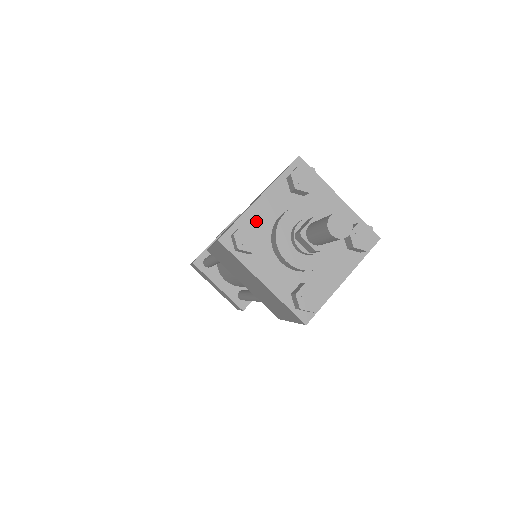
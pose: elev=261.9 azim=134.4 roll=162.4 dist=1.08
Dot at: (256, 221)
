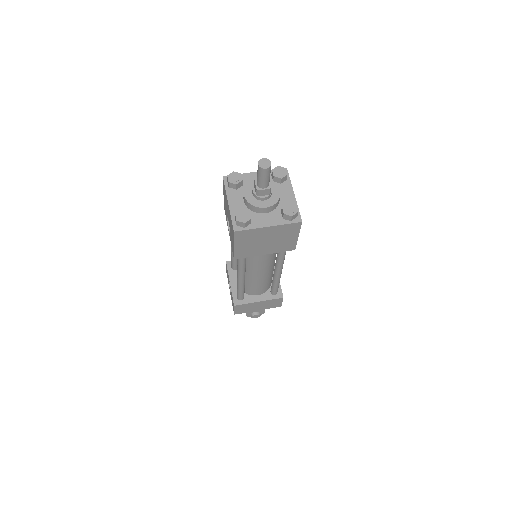
Dot at: occluded
